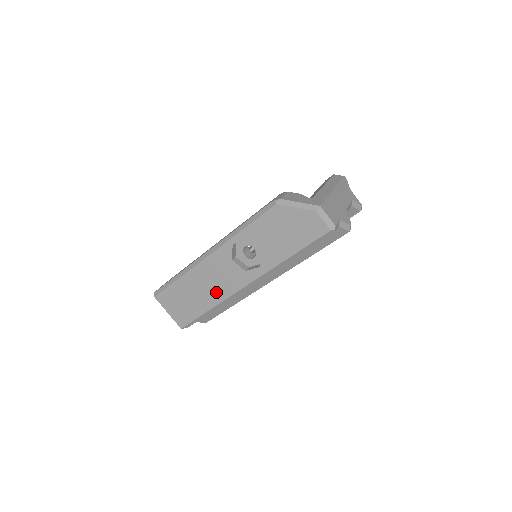
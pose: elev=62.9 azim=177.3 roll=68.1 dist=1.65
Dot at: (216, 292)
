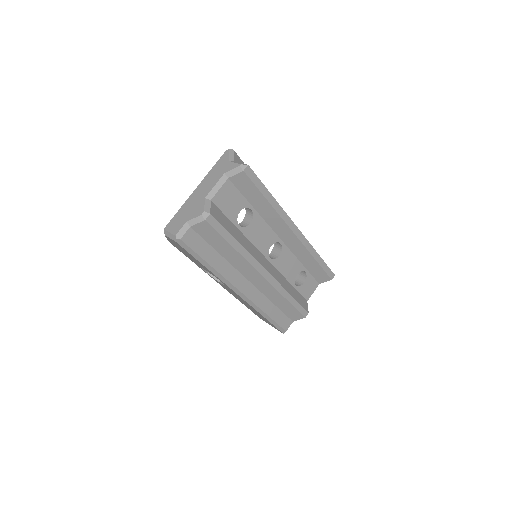
Dot at: occluded
